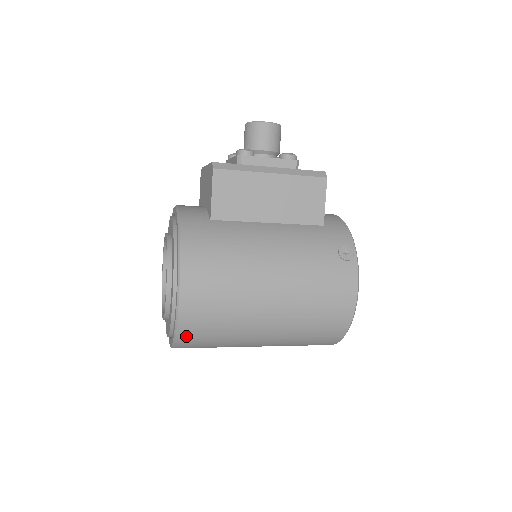
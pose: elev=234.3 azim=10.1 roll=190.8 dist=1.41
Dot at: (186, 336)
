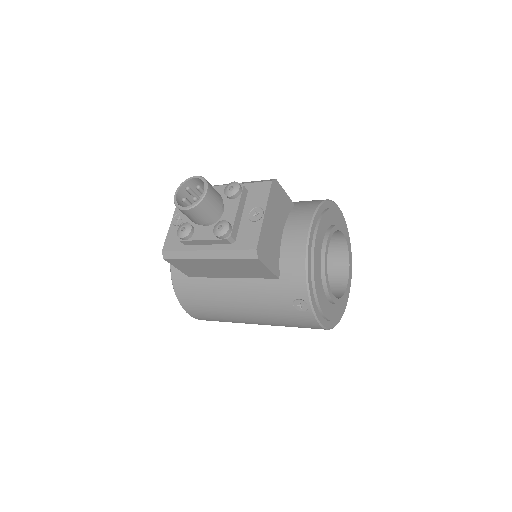
Dot at: occluded
